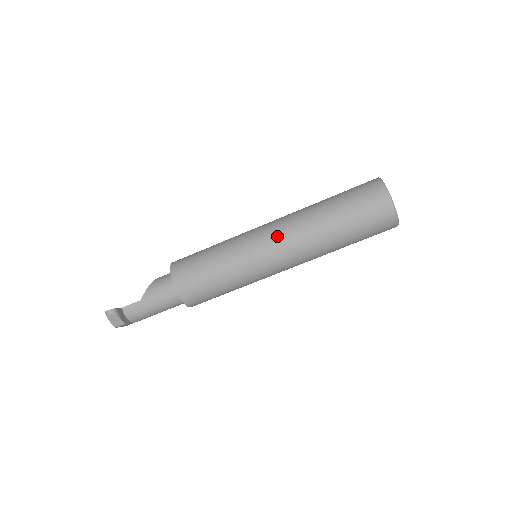
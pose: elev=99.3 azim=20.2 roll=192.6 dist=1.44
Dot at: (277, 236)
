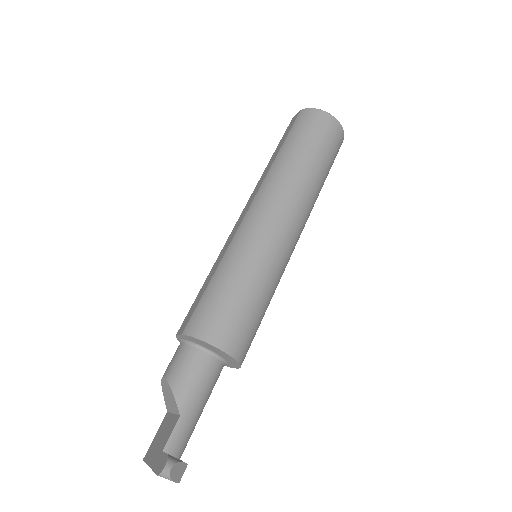
Dot at: (280, 211)
